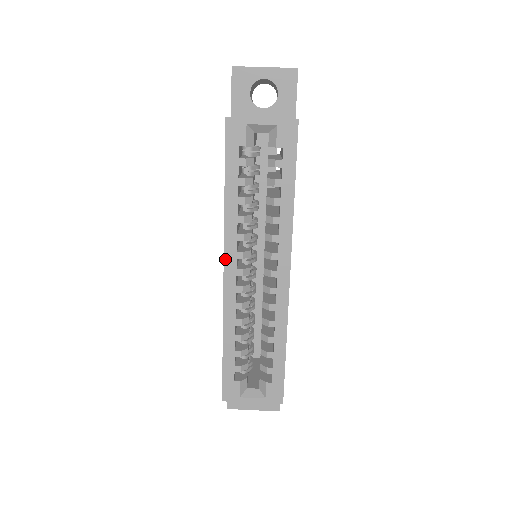
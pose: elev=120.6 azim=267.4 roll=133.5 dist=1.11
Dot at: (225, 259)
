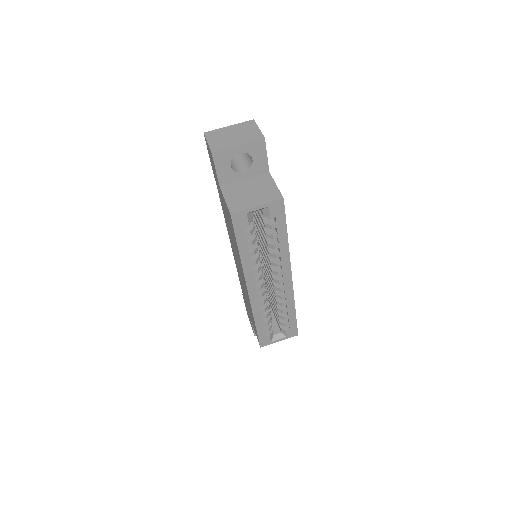
Dot at: (247, 286)
